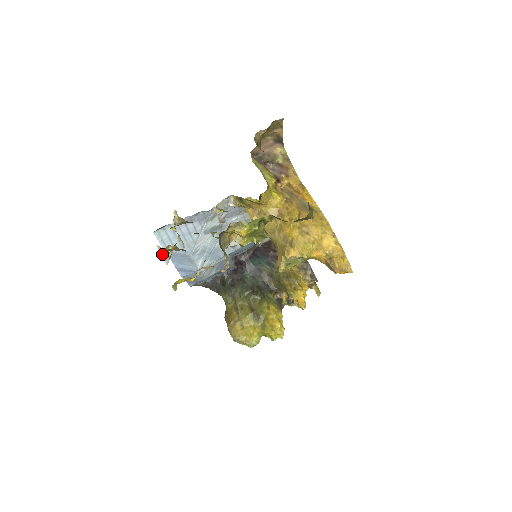
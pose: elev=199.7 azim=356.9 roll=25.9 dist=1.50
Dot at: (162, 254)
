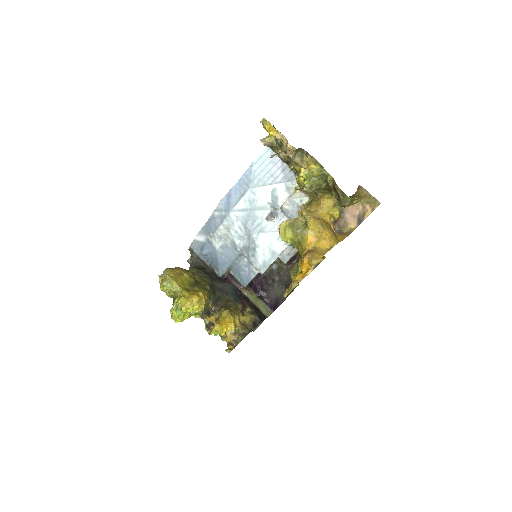
Dot at: (265, 138)
